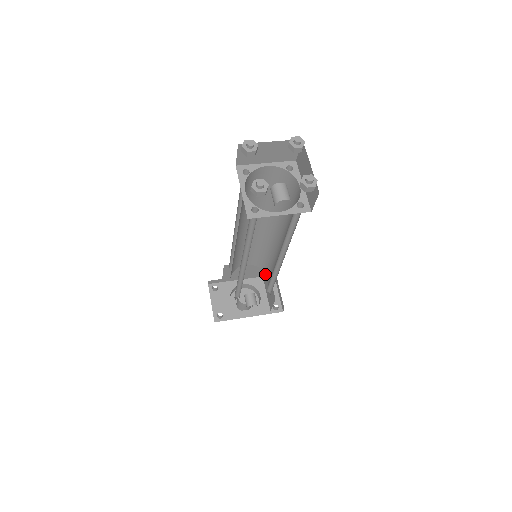
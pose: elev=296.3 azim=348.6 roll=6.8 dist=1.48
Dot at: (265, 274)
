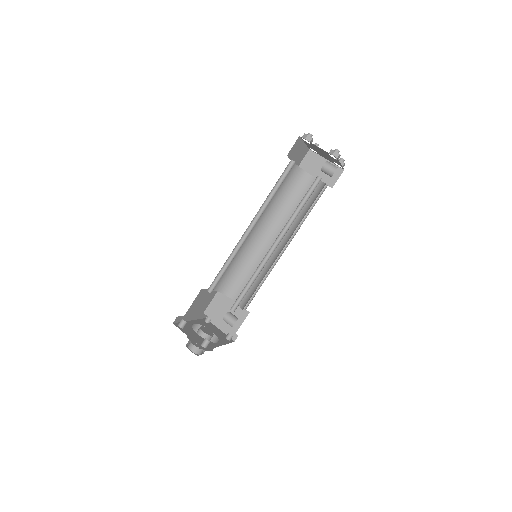
Dot at: (216, 306)
